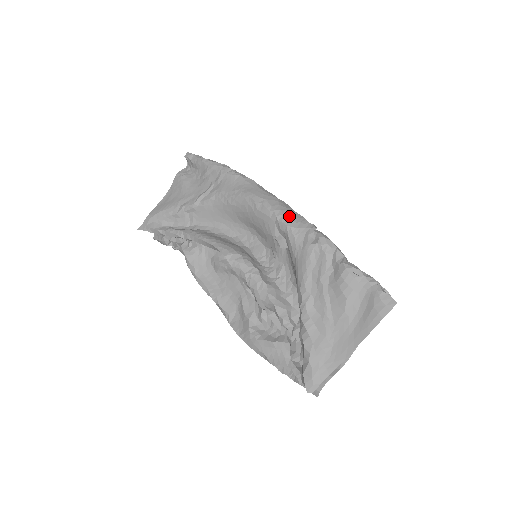
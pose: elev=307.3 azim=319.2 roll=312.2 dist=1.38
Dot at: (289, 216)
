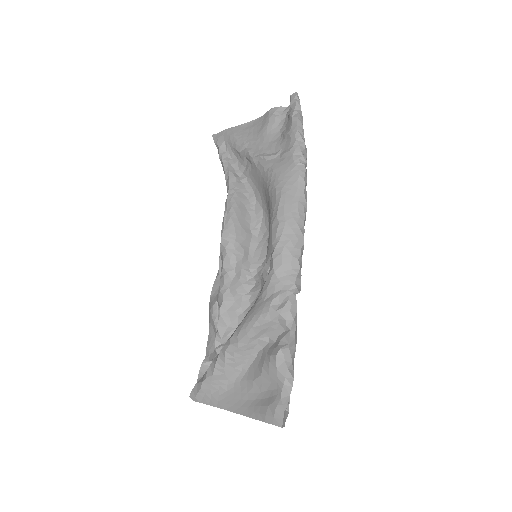
Dot at: (284, 260)
